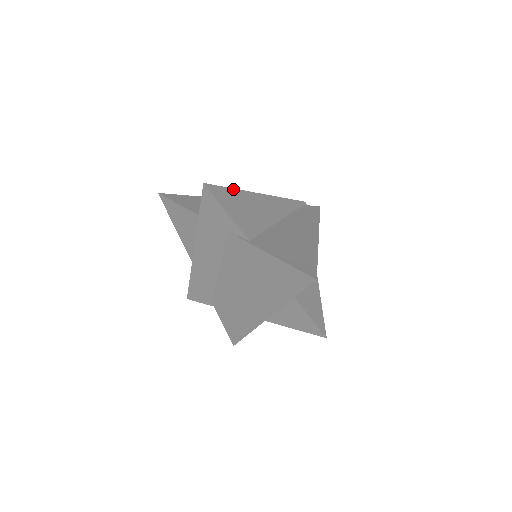
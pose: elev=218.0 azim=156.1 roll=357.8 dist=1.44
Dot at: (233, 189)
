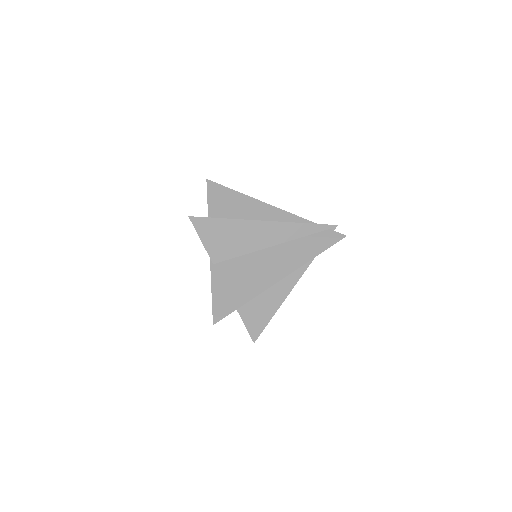
Dot at: (224, 219)
